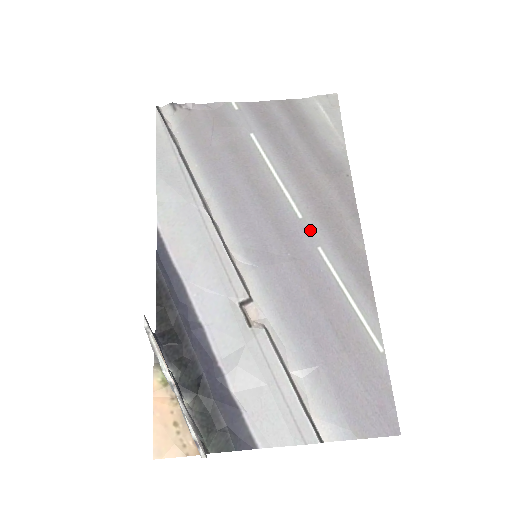
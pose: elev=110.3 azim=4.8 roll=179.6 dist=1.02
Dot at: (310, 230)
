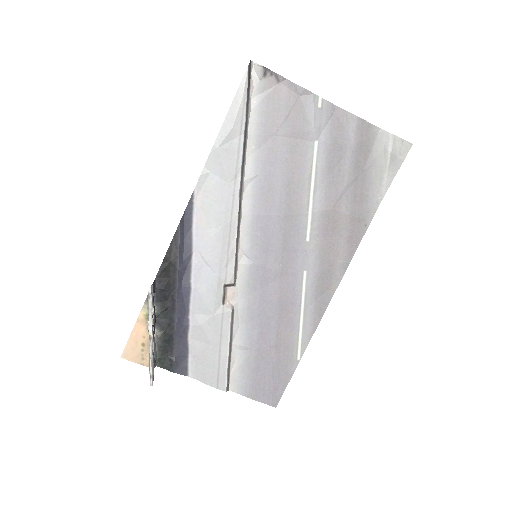
Dot at: (308, 254)
